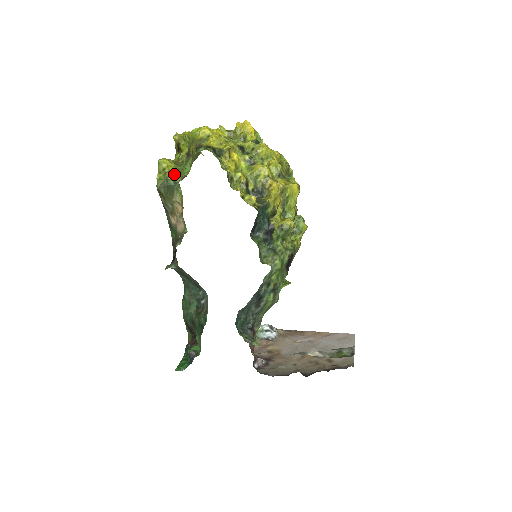
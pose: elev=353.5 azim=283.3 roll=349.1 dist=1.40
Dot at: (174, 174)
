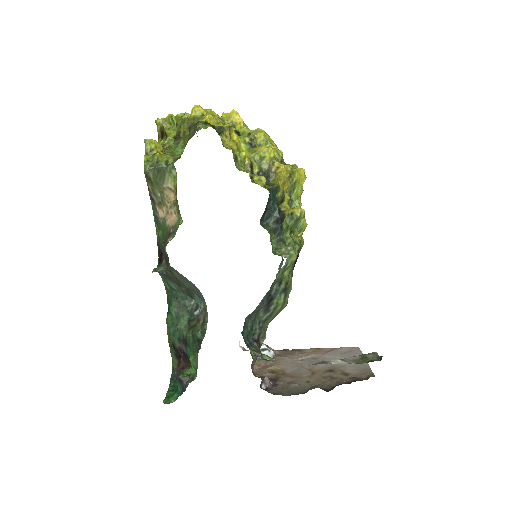
Dot at: (164, 155)
